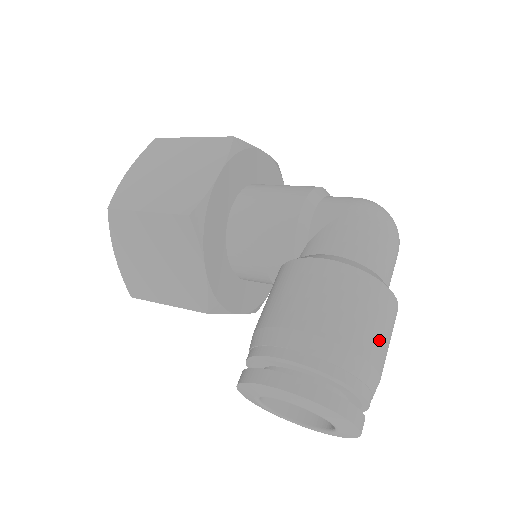
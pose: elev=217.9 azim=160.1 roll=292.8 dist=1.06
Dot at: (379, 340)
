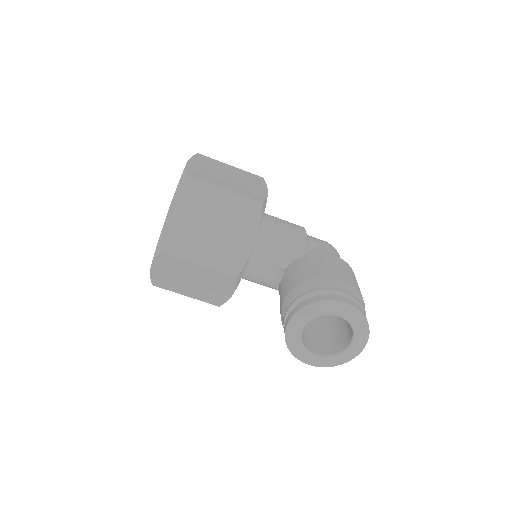
Dot at: occluded
